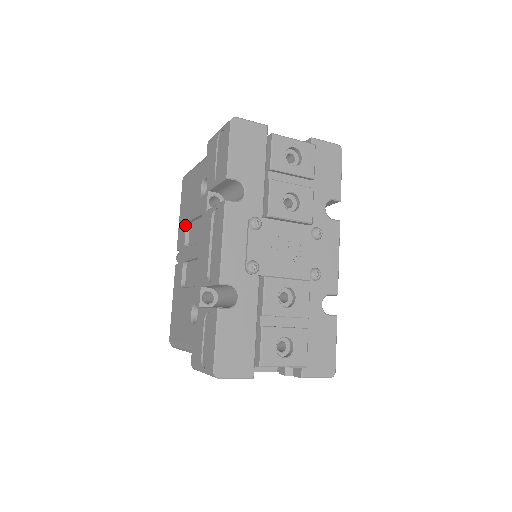
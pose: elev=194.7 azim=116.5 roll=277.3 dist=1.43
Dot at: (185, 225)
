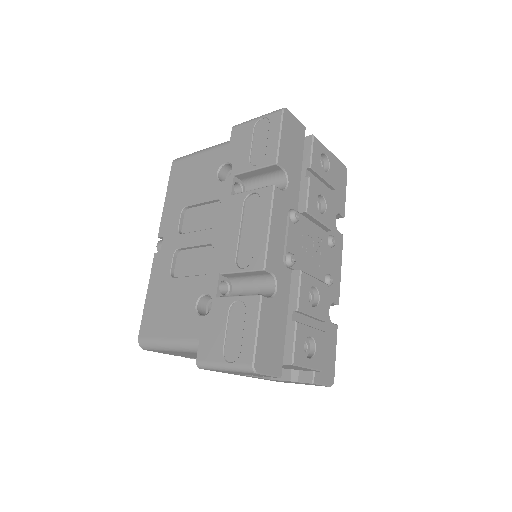
Dot at: (180, 210)
